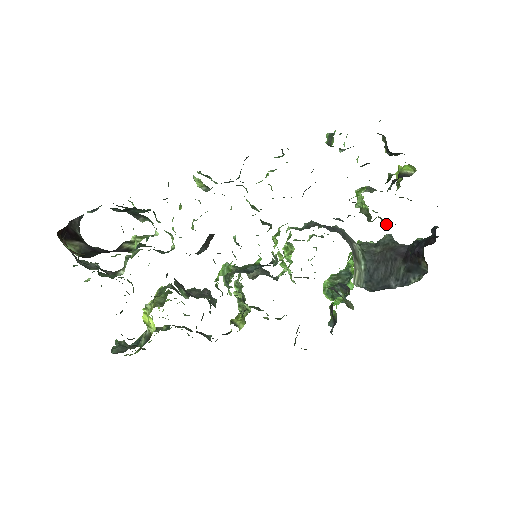
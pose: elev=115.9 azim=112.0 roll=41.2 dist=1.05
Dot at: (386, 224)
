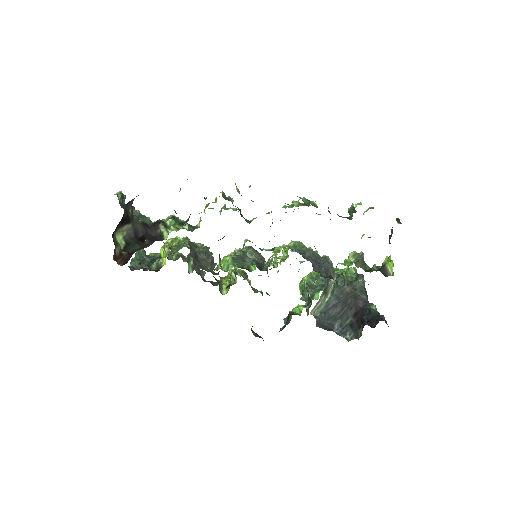
Dot at: occluded
